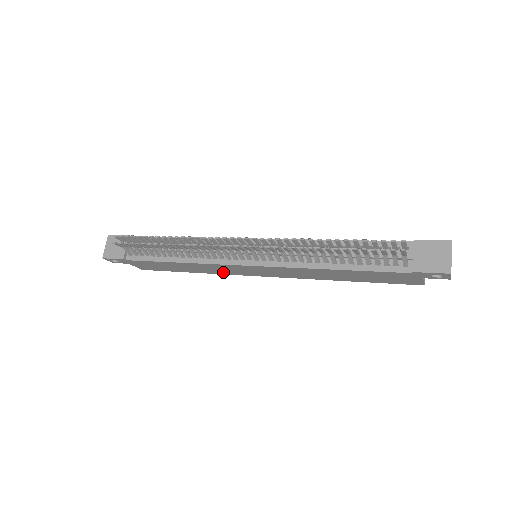
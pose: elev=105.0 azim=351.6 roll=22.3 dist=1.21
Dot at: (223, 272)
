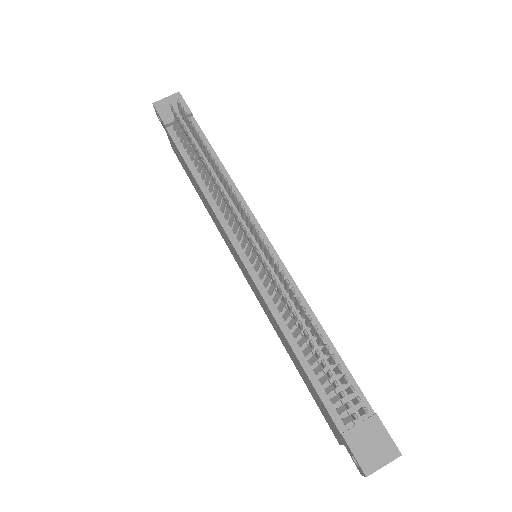
Dot at: (221, 232)
